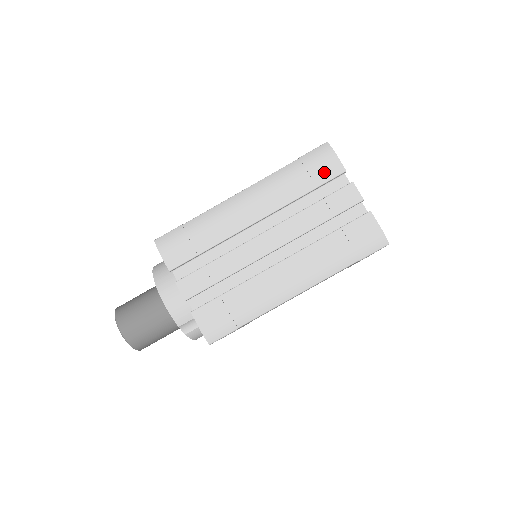
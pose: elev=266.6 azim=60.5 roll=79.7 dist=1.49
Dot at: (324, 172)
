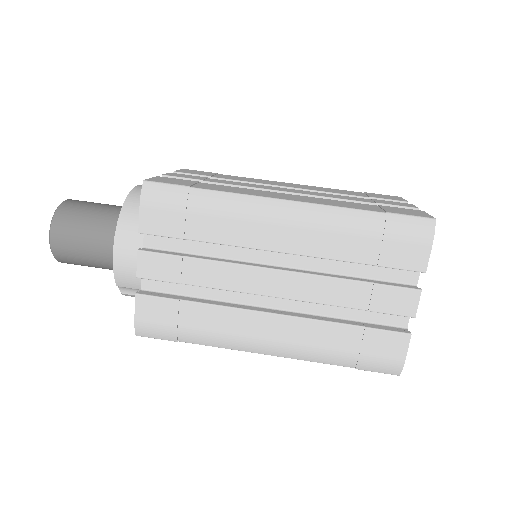
Dot at: (400, 255)
